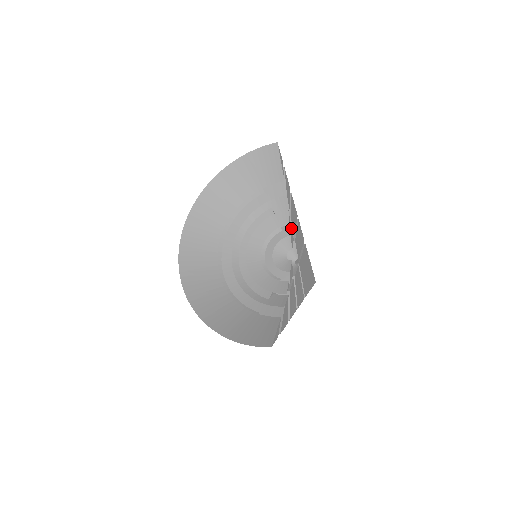
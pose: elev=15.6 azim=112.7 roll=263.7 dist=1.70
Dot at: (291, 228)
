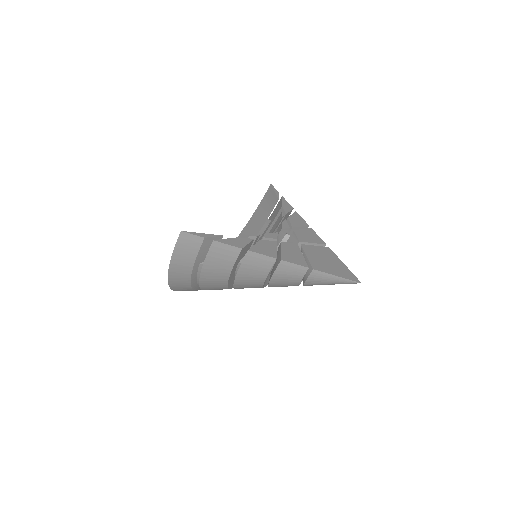
Dot at: (286, 221)
